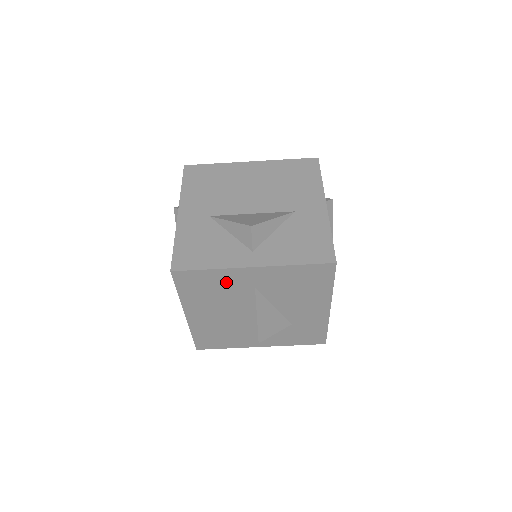
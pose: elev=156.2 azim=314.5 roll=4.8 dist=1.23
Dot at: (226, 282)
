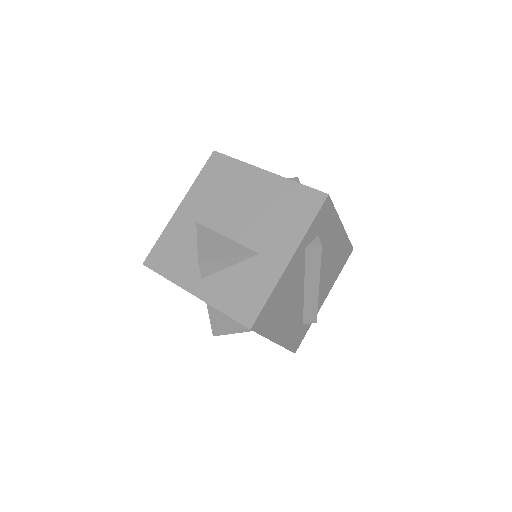
Dot at: occluded
